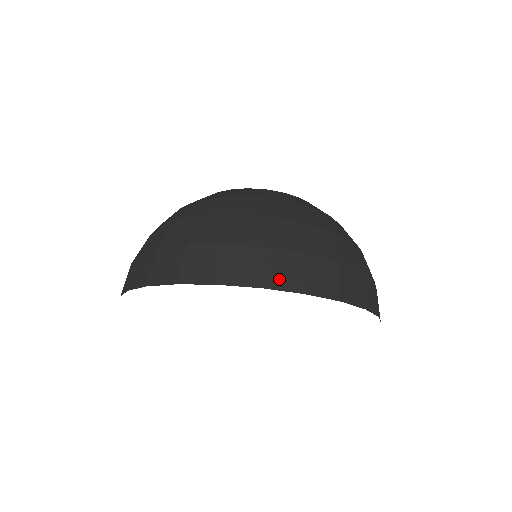
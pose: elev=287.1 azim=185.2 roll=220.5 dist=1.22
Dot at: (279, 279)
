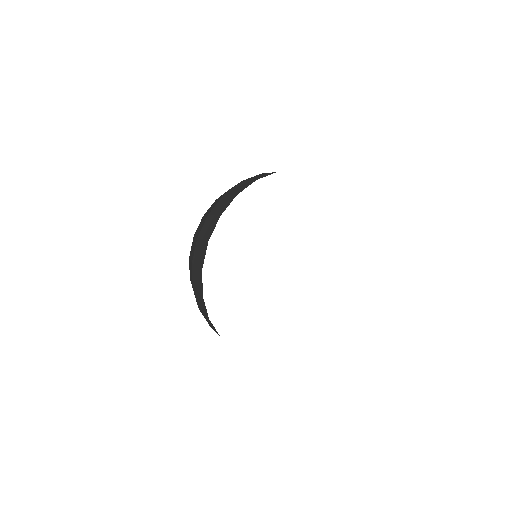
Dot at: occluded
